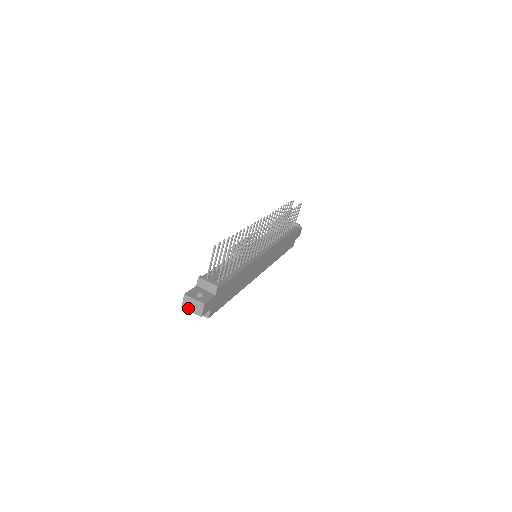
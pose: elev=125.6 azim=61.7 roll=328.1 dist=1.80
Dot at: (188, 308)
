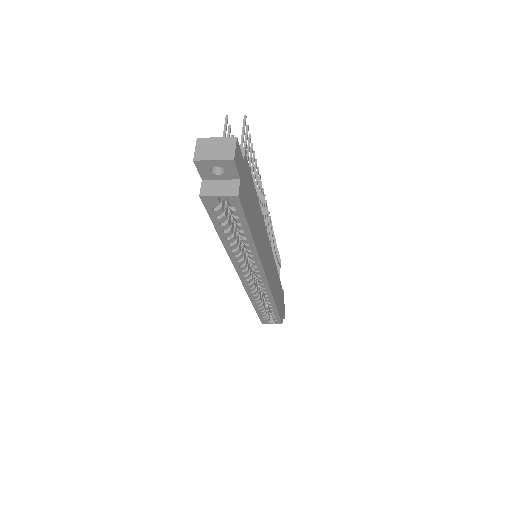
Dot at: (206, 156)
